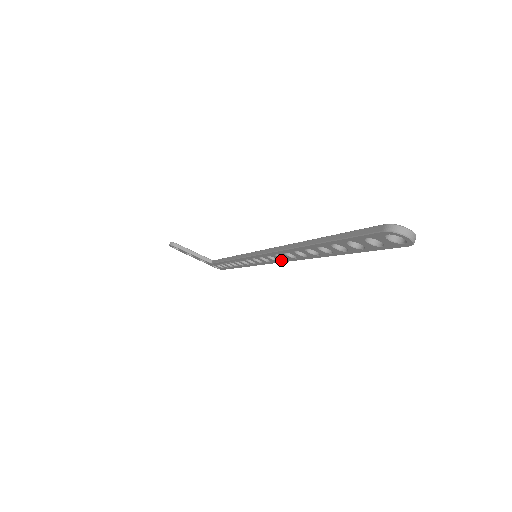
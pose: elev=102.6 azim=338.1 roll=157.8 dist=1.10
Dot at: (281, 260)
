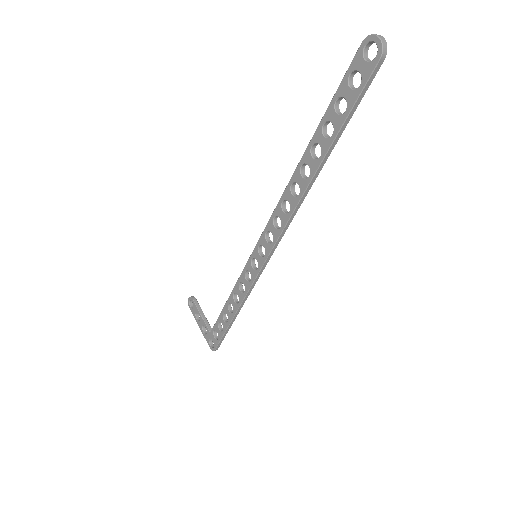
Dot at: (275, 236)
